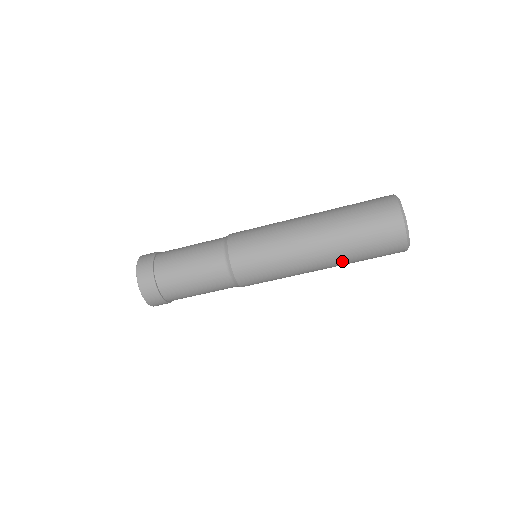
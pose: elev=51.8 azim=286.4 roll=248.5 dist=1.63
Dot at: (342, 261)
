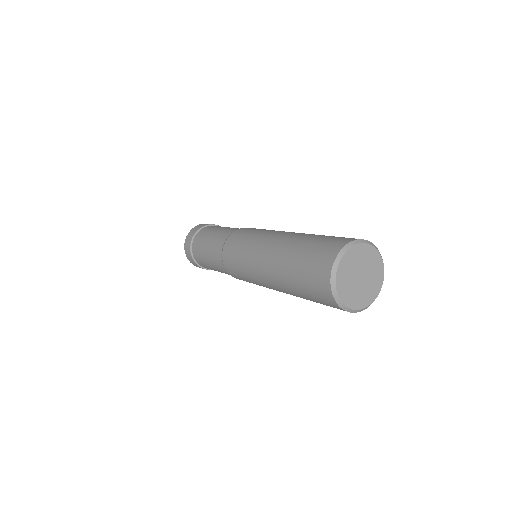
Dot at: occluded
